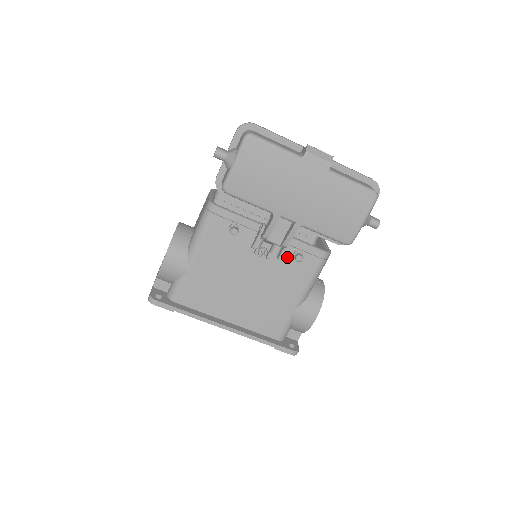
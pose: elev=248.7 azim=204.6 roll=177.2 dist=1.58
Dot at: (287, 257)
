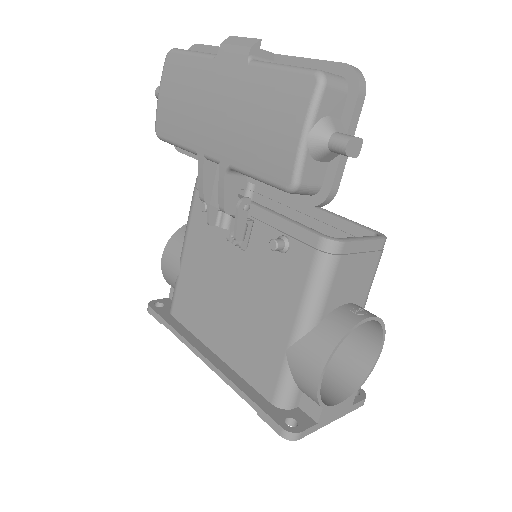
Dot at: occluded
